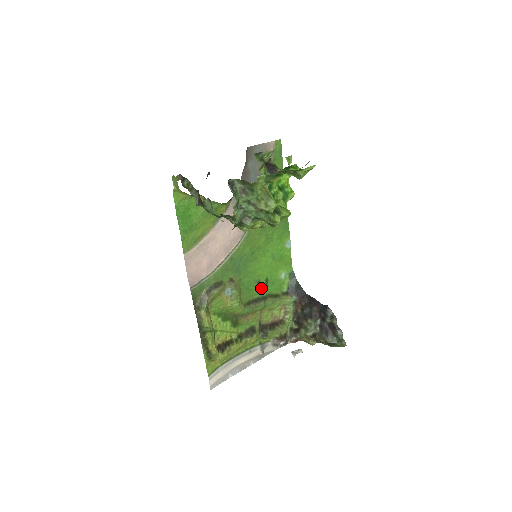
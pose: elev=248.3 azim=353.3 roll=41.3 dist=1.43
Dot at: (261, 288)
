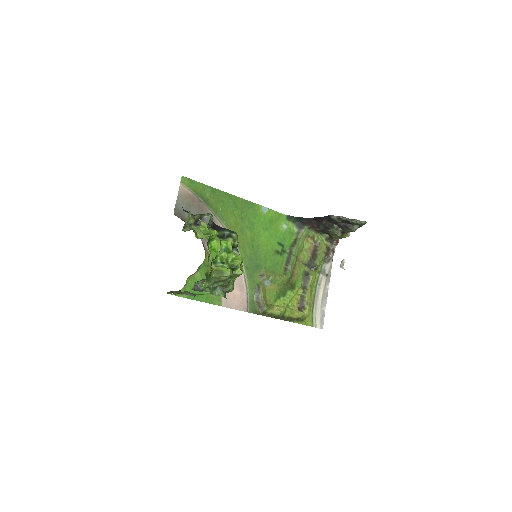
Dot at: (282, 252)
